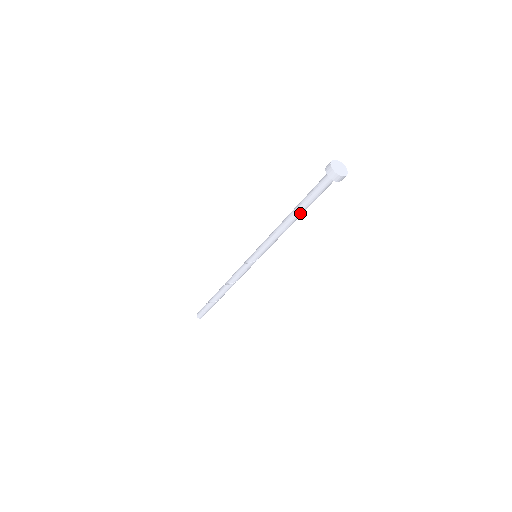
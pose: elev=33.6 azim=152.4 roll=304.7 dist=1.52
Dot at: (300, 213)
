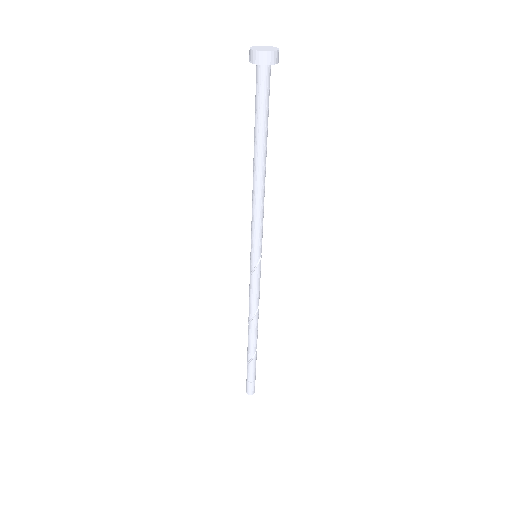
Dot at: (263, 150)
